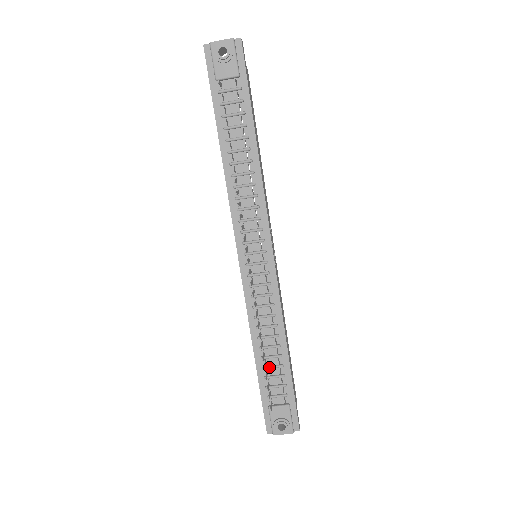
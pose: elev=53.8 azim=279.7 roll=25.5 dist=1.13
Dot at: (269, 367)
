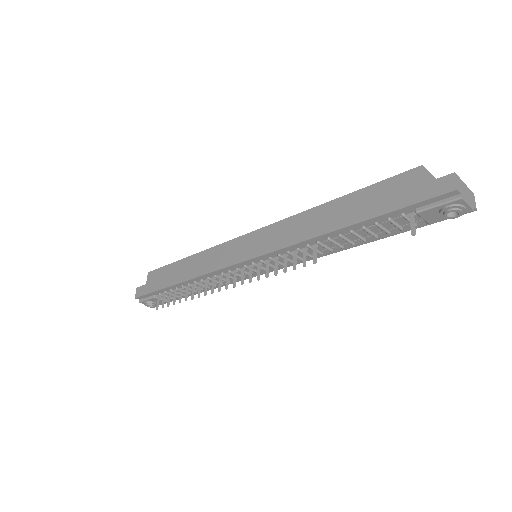
Dot at: (181, 291)
